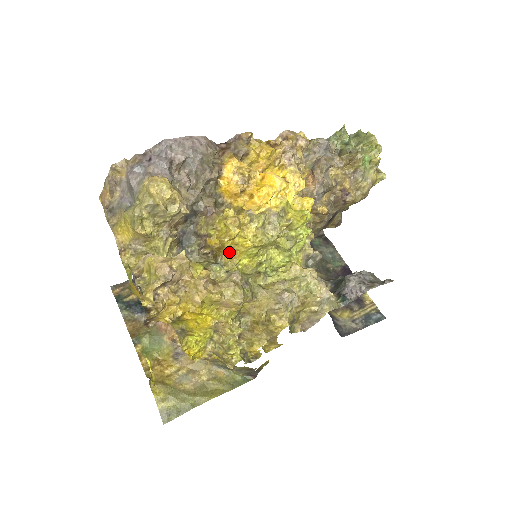
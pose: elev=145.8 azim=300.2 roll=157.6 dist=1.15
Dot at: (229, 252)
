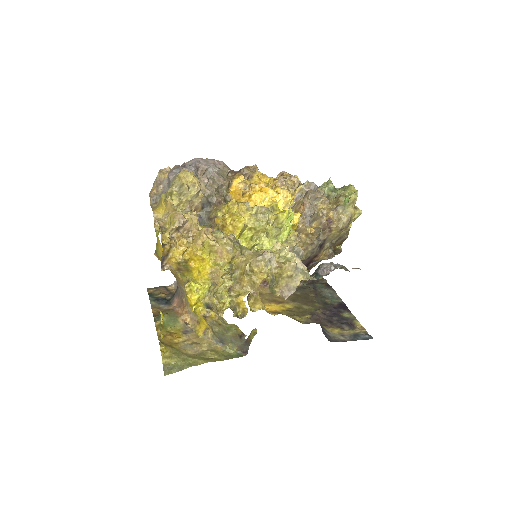
Dot at: (230, 230)
